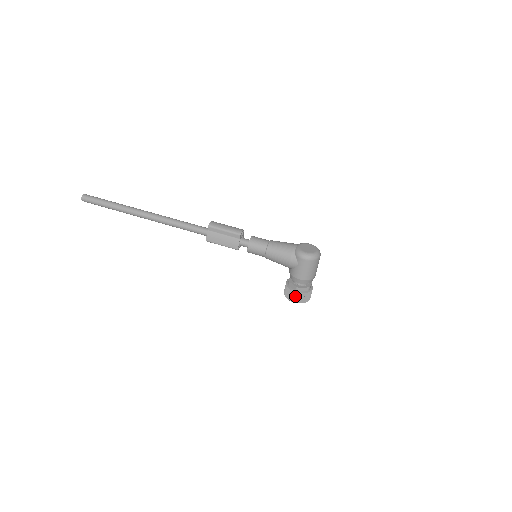
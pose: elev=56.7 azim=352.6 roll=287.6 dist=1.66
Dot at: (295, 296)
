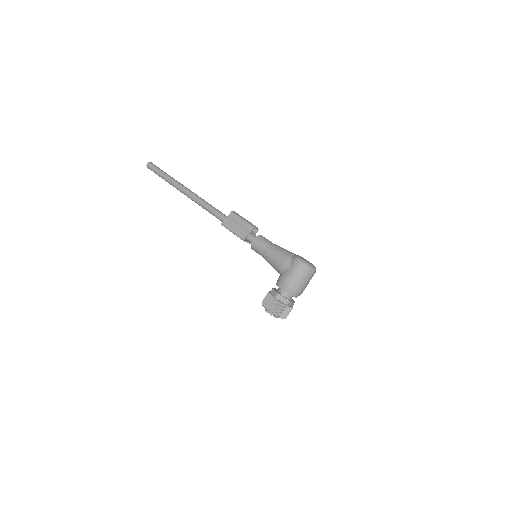
Dot at: (271, 302)
